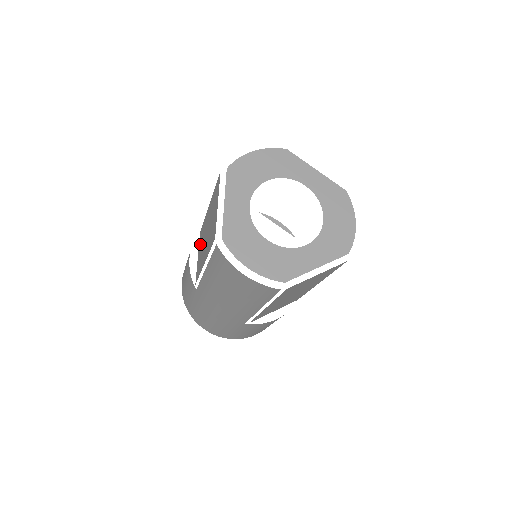
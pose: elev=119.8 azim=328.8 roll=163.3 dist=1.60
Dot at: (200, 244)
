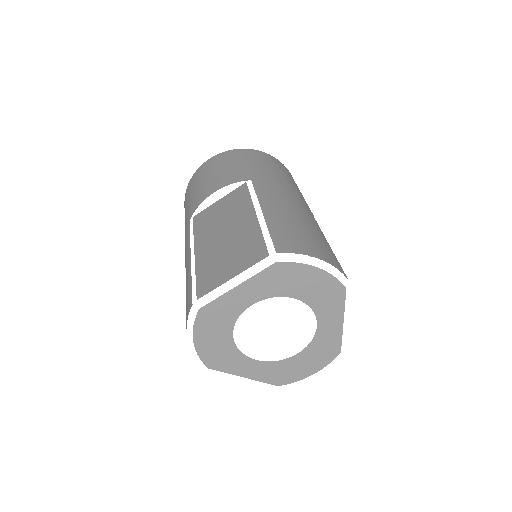
Dot at: (229, 201)
